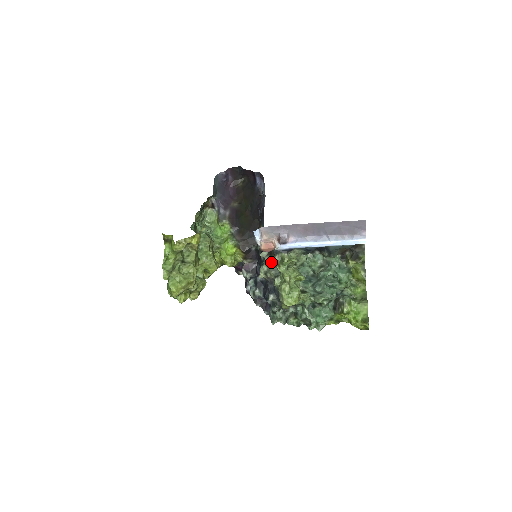
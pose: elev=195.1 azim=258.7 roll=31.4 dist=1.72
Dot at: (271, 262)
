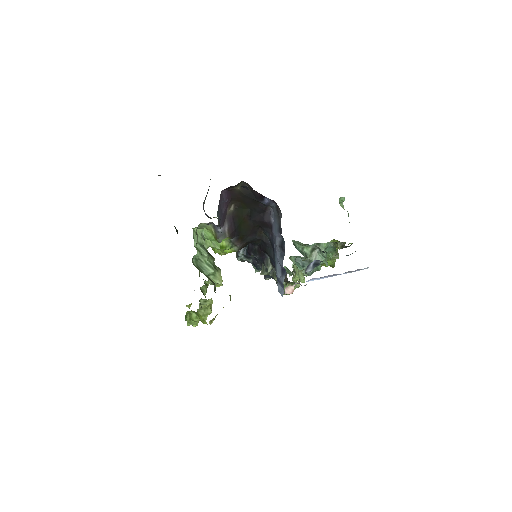
Dot at: occluded
